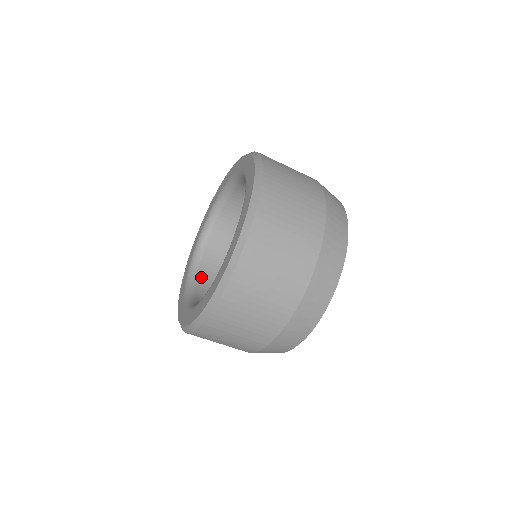
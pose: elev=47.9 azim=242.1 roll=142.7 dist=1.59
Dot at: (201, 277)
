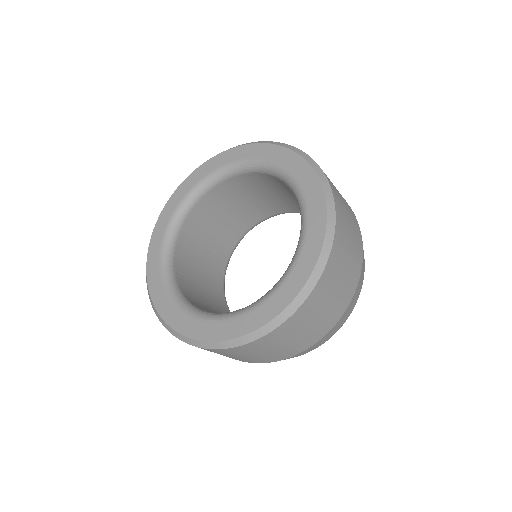
Dot at: (205, 200)
